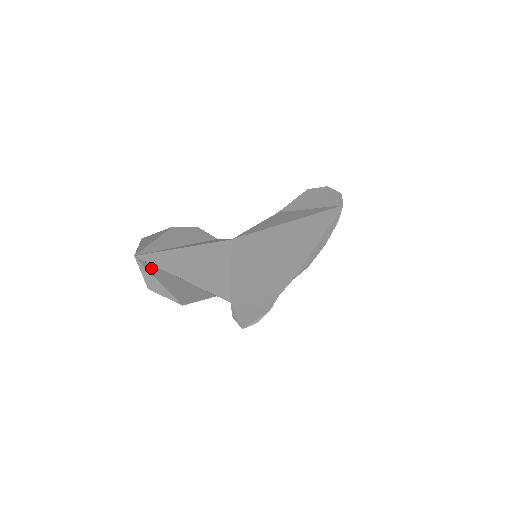
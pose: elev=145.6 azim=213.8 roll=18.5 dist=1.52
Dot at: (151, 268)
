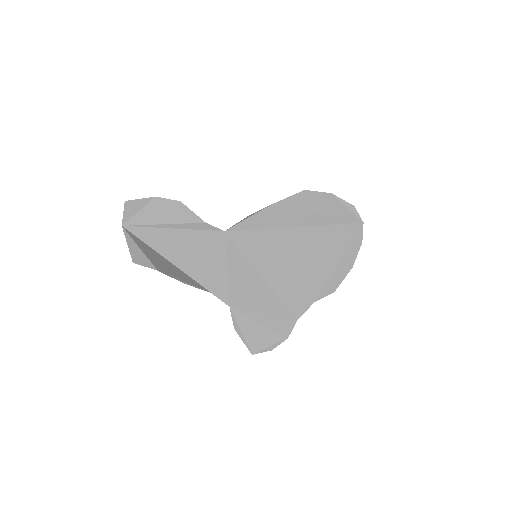
Dot at: (136, 239)
